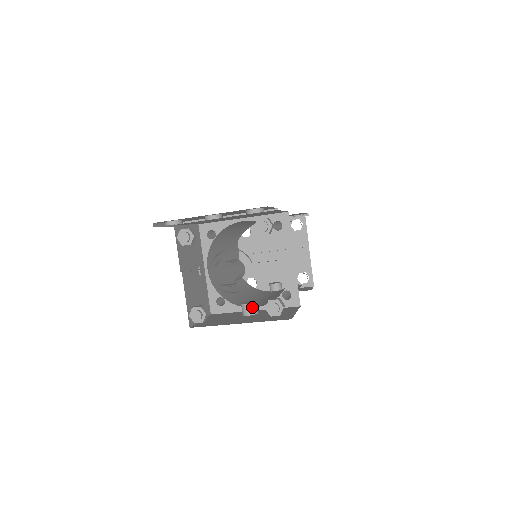
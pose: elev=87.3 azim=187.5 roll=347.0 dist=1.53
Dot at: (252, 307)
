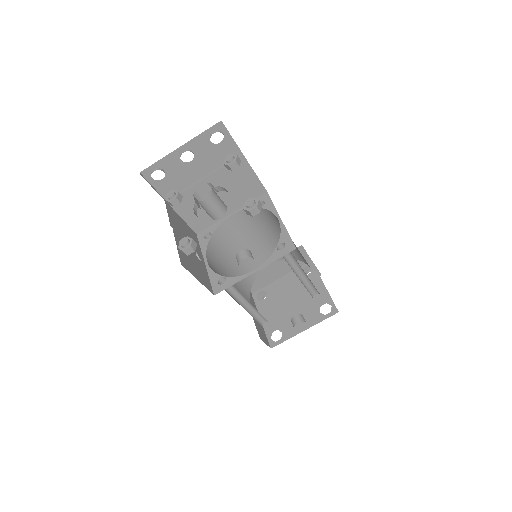
Dot at: (245, 252)
